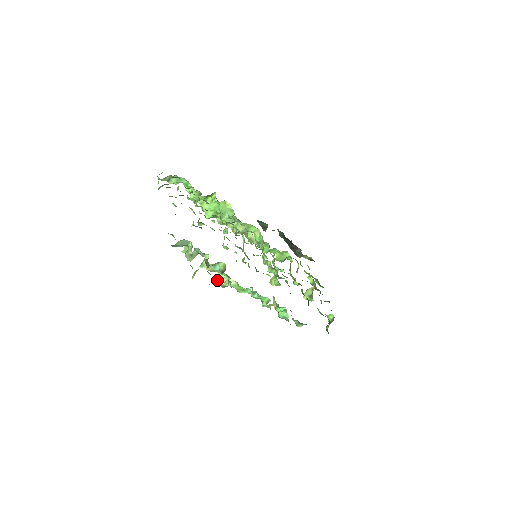
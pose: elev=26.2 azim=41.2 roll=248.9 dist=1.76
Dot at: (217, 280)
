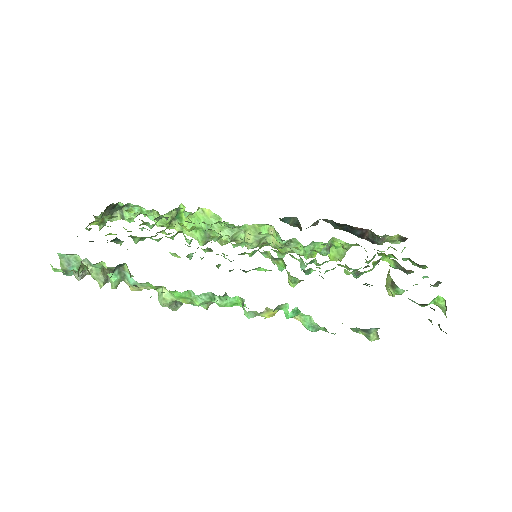
Dot at: occluded
